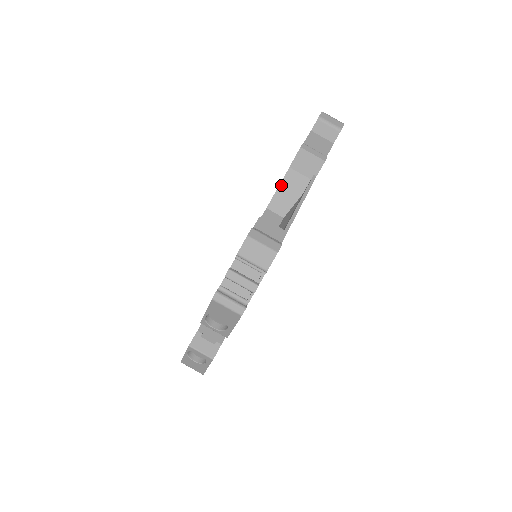
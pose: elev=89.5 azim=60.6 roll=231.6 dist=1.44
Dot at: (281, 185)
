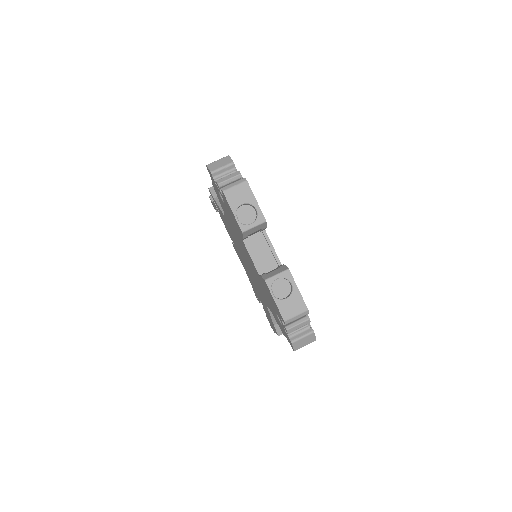
Dot at: (219, 205)
